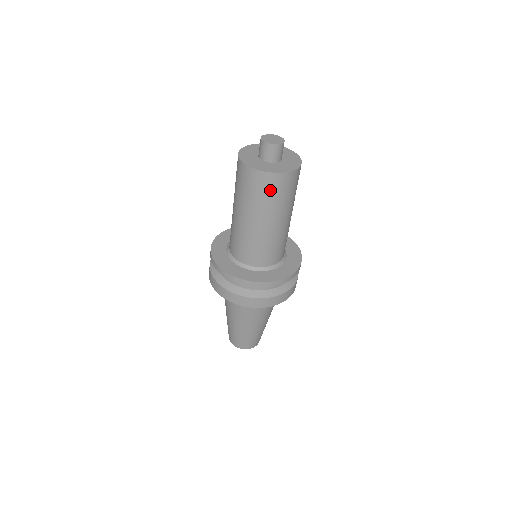
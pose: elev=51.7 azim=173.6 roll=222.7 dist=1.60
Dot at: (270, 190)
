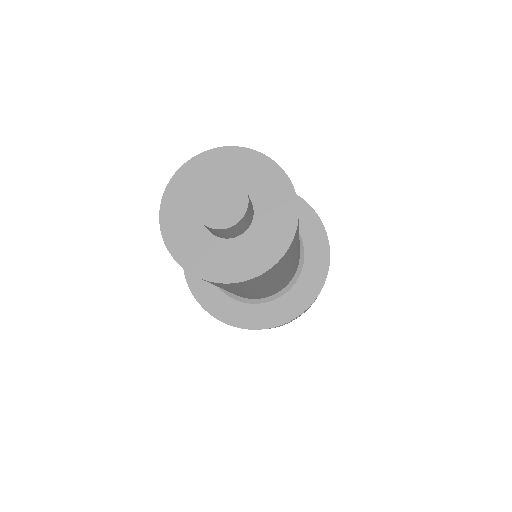
Dot at: occluded
